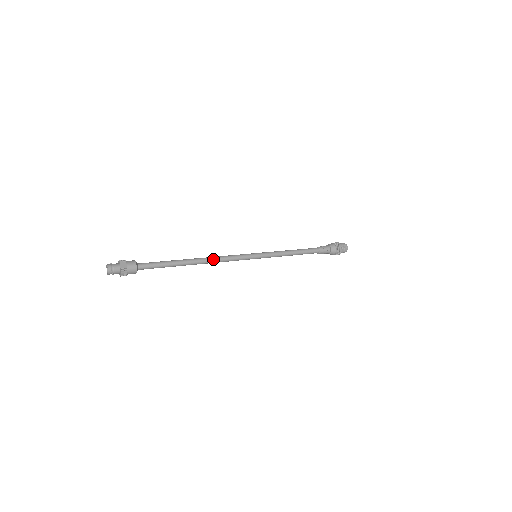
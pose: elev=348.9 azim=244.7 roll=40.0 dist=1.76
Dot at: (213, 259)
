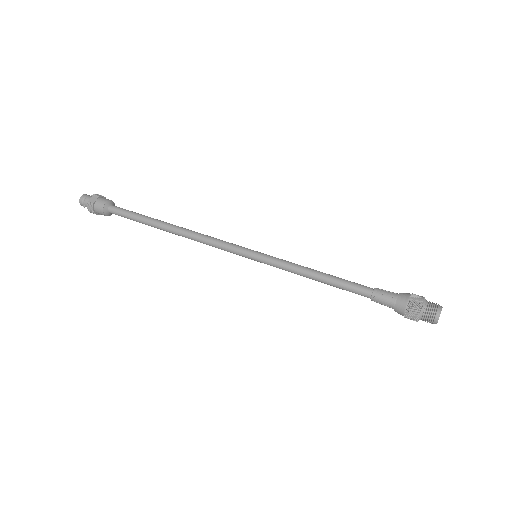
Dot at: (191, 234)
